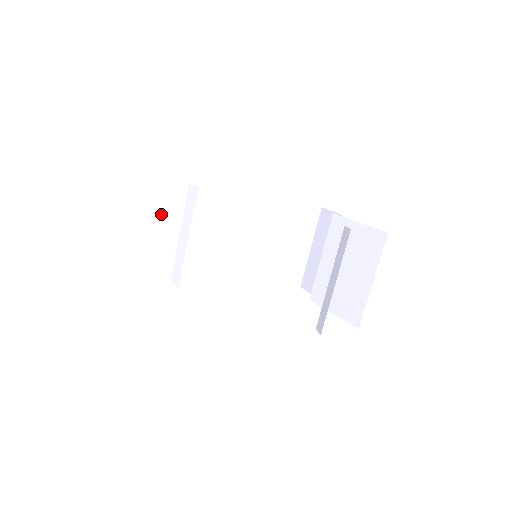
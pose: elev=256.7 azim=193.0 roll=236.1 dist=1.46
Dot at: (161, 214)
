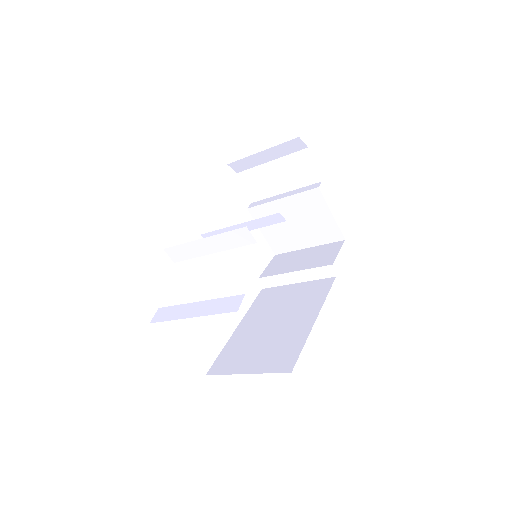
Dot at: occluded
